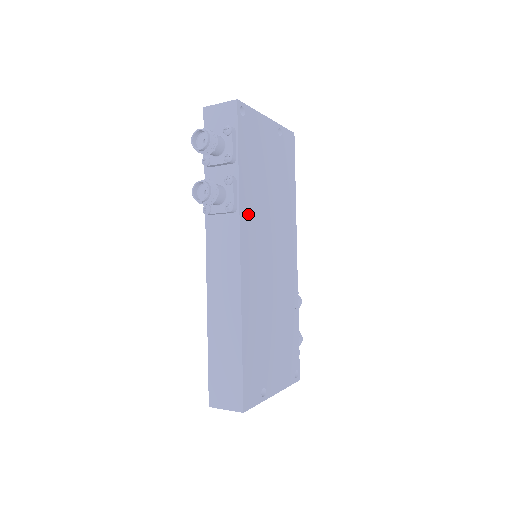
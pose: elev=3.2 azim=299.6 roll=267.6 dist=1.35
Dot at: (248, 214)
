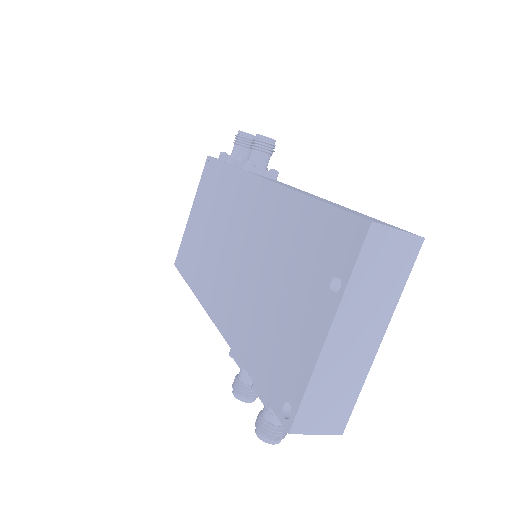
Dot at: occluded
